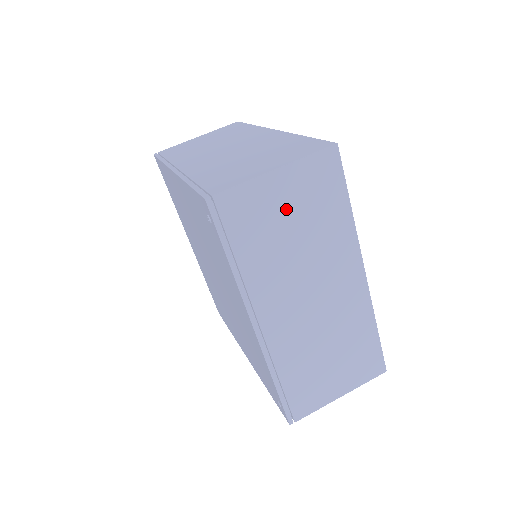
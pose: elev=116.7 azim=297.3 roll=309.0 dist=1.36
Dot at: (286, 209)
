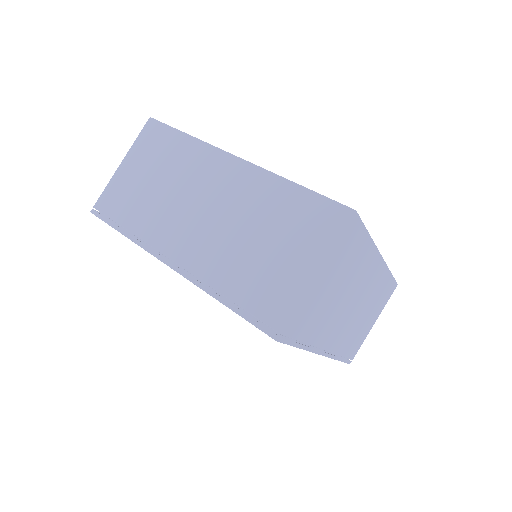
Dot at: (329, 285)
